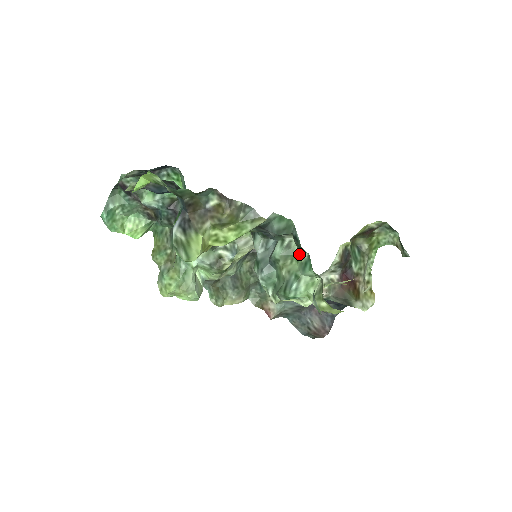
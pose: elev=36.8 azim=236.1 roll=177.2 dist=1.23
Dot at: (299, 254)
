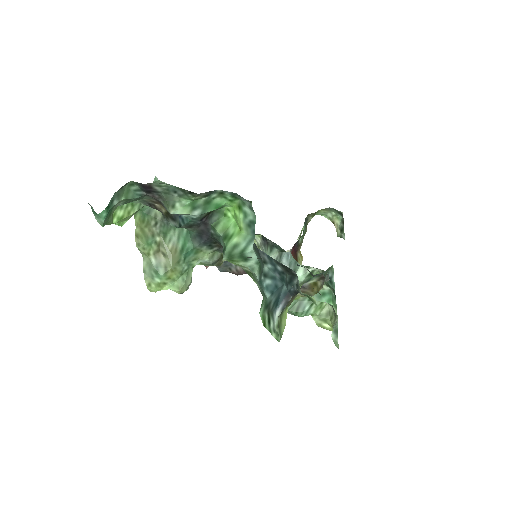
Dot at: occluded
